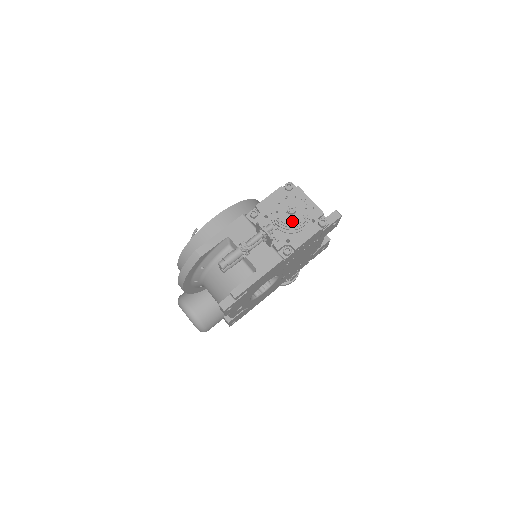
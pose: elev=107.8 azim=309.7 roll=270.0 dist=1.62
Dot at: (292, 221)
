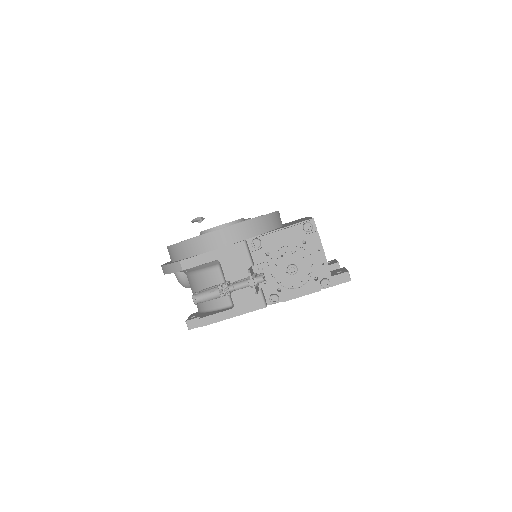
Dot at: (287, 282)
